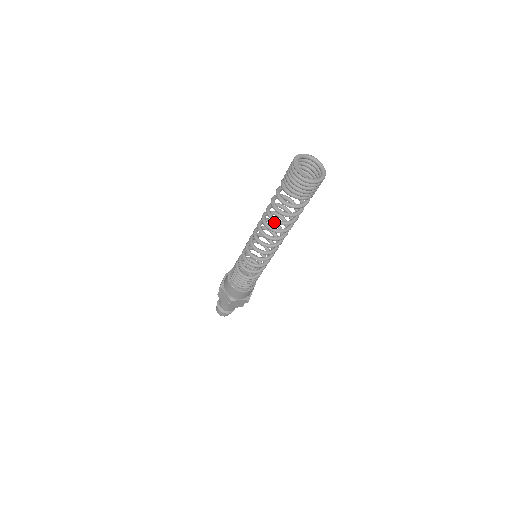
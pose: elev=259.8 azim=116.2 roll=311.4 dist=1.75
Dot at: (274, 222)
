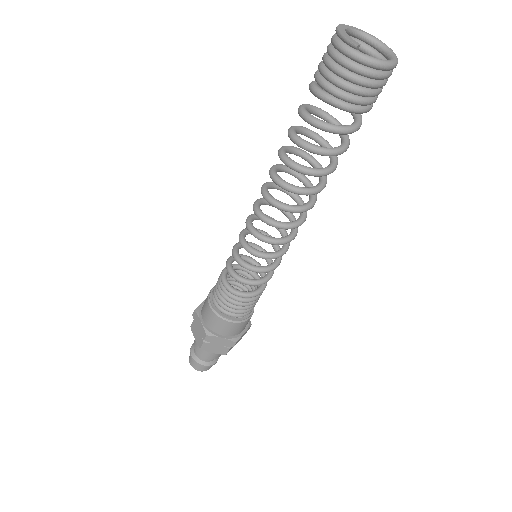
Dot at: (293, 193)
